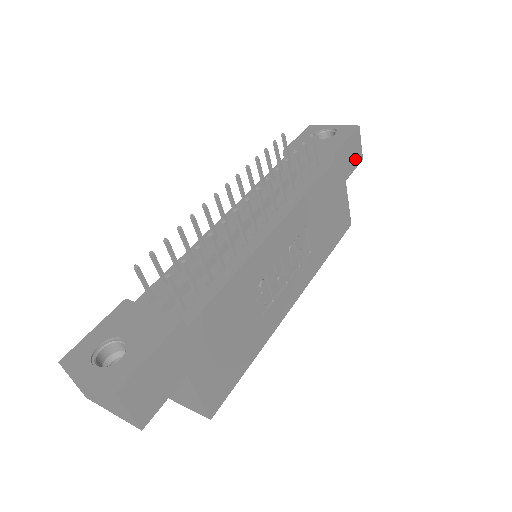
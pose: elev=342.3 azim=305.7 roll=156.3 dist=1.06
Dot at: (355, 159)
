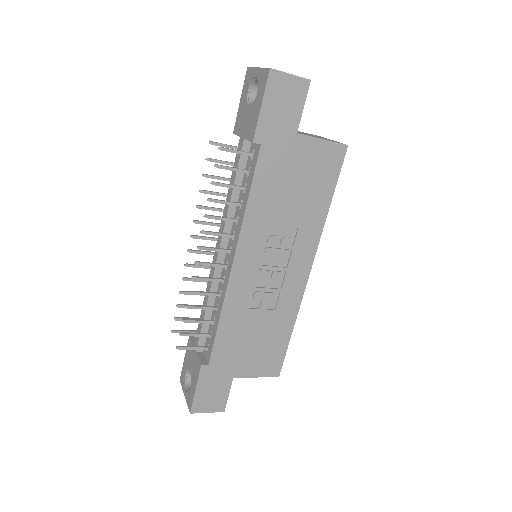
Dot at: (295, 99)
